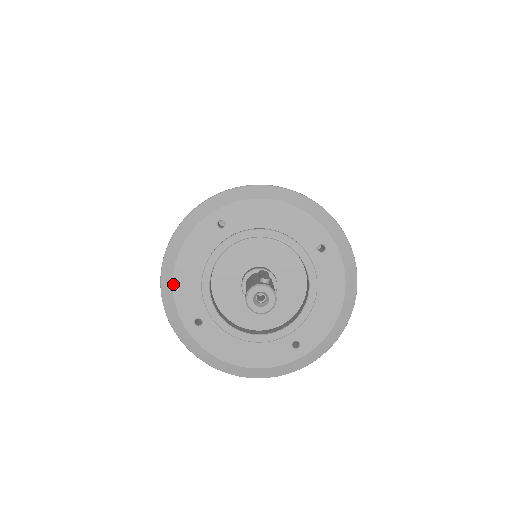
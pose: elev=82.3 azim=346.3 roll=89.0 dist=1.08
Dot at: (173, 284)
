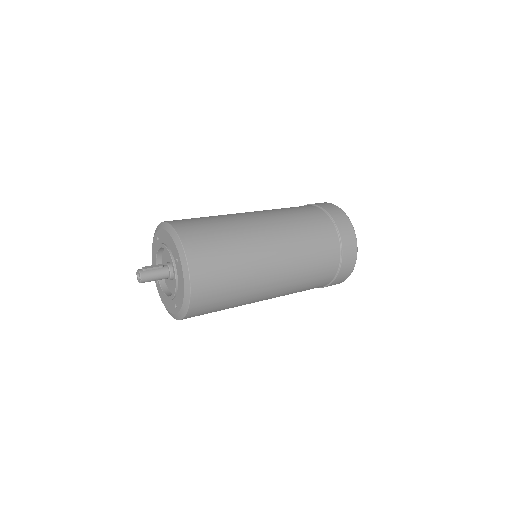
Dot at: (152, 262)
